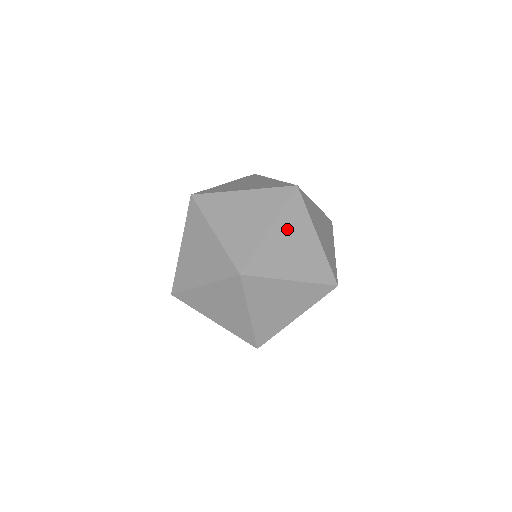
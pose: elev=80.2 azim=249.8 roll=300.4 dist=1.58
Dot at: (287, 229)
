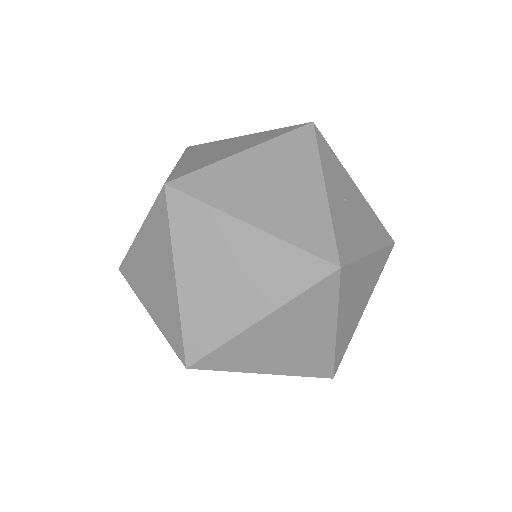
Dot at: (371, 272)
